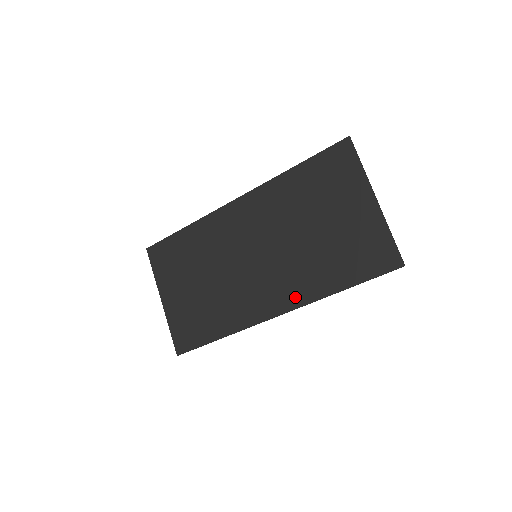
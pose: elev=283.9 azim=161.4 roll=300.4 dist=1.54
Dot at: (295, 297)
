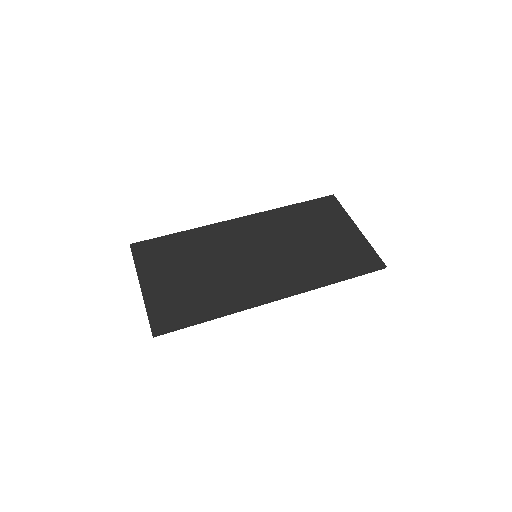
Dot at: (296, 284)
